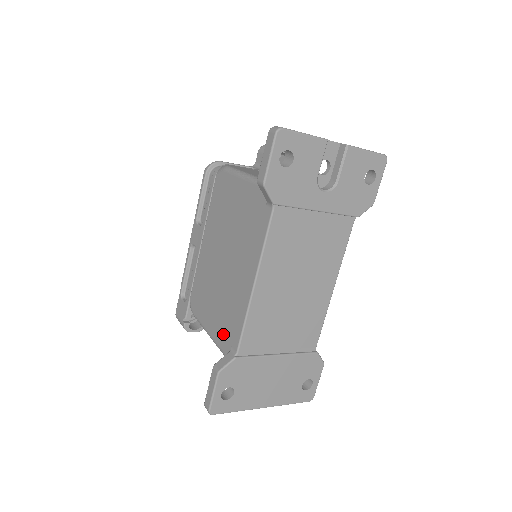
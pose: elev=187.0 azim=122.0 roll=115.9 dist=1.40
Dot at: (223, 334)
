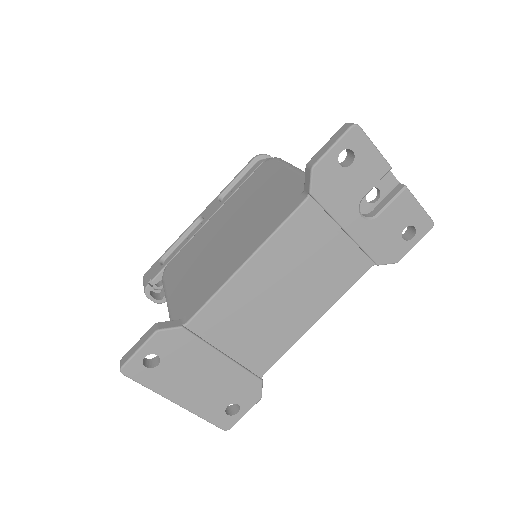
Dot at: (183, 302)
